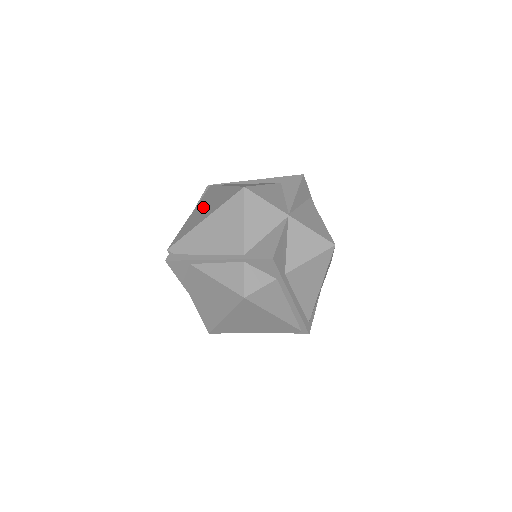
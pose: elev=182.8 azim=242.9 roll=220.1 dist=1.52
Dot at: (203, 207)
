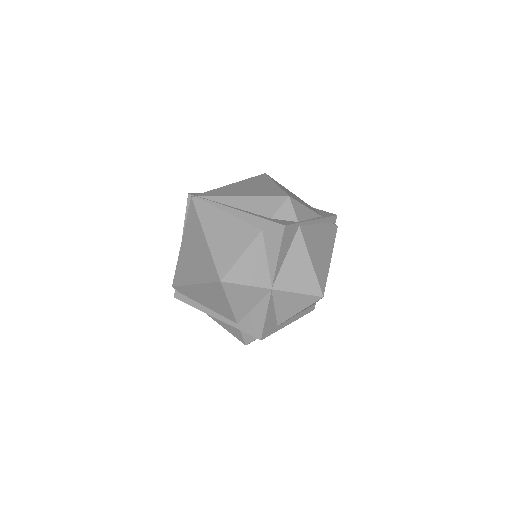
Dot at: (190, 250)
